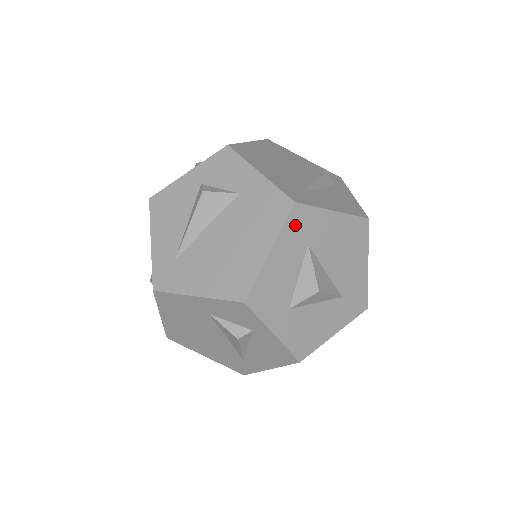
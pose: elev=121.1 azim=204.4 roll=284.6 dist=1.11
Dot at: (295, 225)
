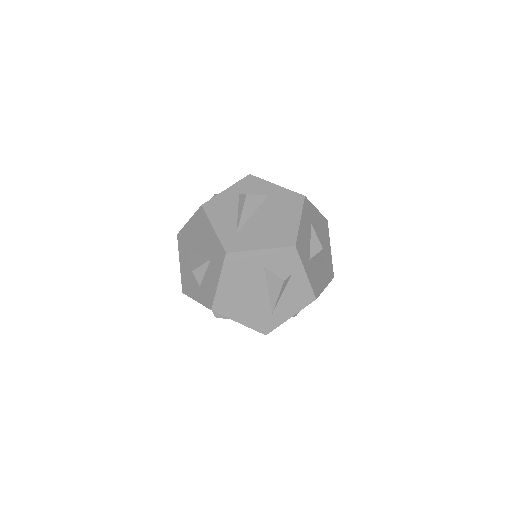
Dot at: (306, 209)
